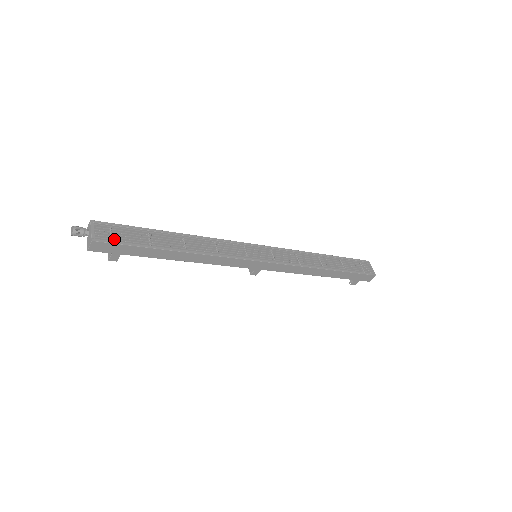
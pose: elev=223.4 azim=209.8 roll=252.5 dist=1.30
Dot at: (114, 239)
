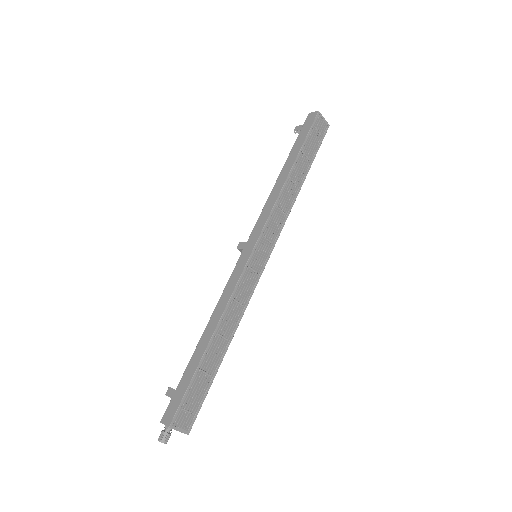
Dot at: (194, 412)
